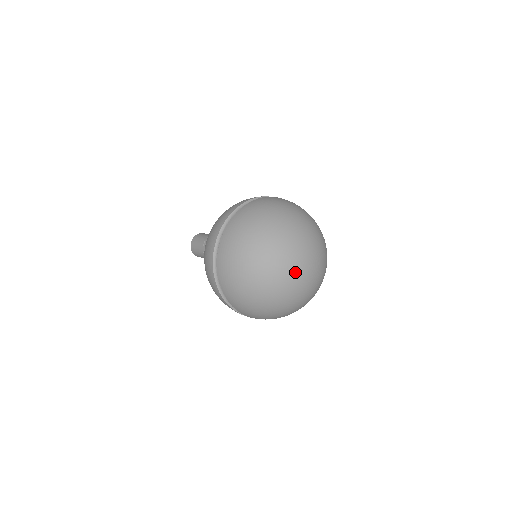
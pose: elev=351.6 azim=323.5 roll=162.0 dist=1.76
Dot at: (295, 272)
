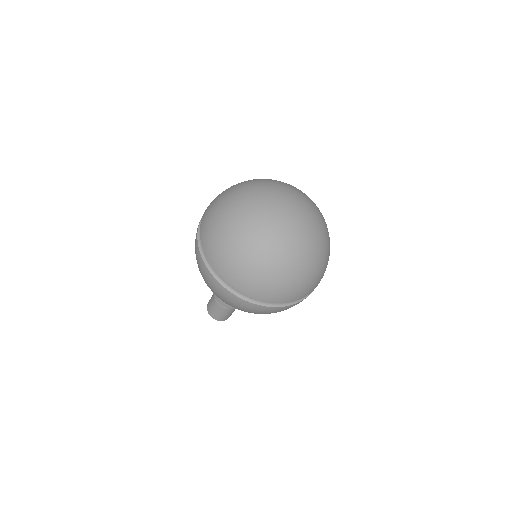
Dot at: (275, 201)
